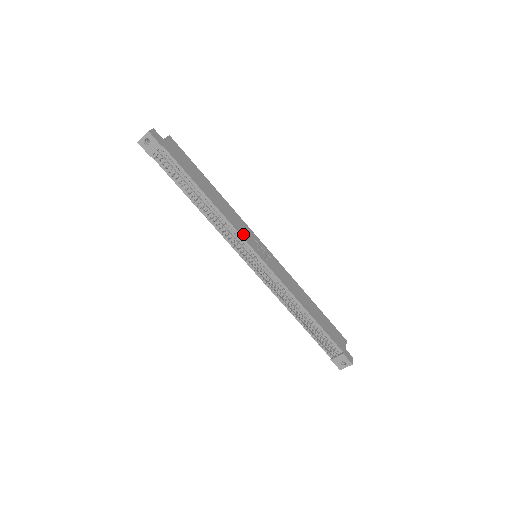
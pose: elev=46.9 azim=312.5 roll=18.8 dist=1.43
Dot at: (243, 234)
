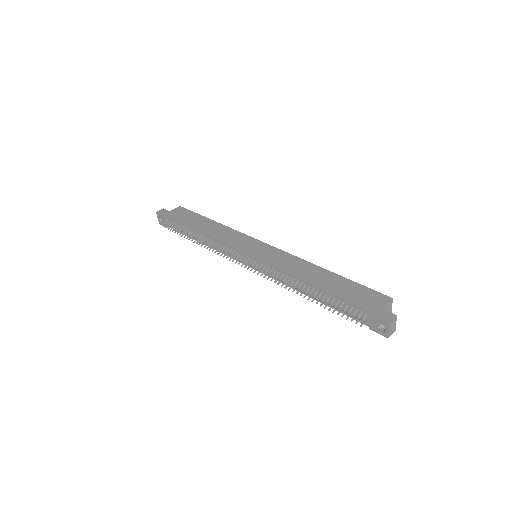
Dot at: (233, 243)
